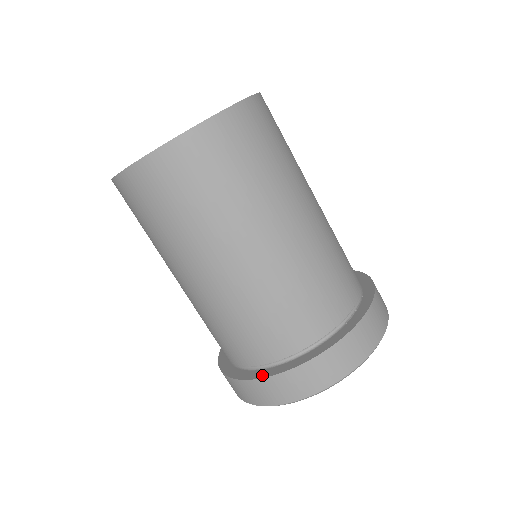
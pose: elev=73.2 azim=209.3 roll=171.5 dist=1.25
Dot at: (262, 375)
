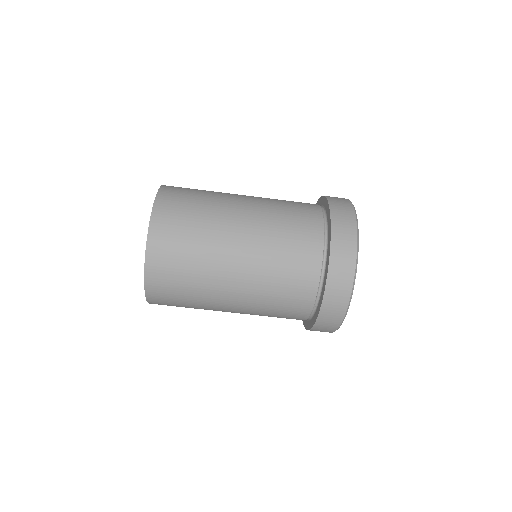
Dot at: (327, 265)
